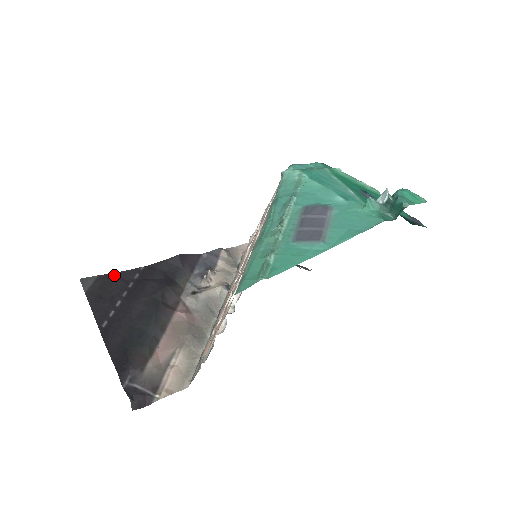
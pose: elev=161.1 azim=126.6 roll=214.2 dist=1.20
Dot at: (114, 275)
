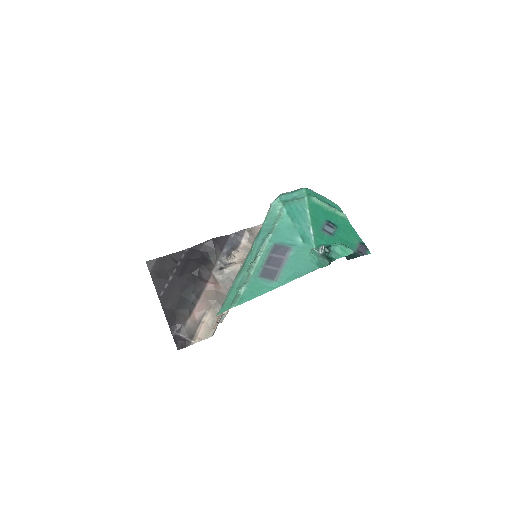
Dot at: (168, 257)
